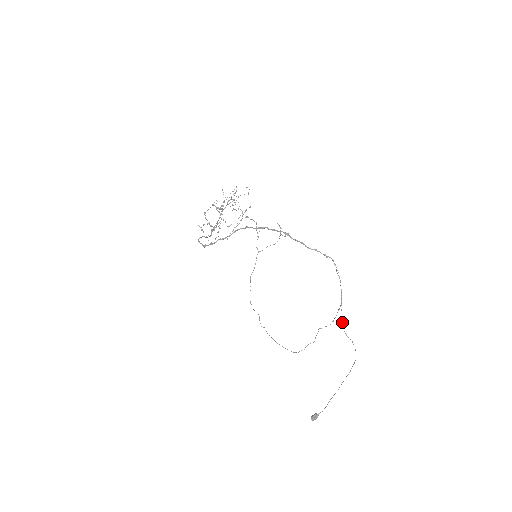
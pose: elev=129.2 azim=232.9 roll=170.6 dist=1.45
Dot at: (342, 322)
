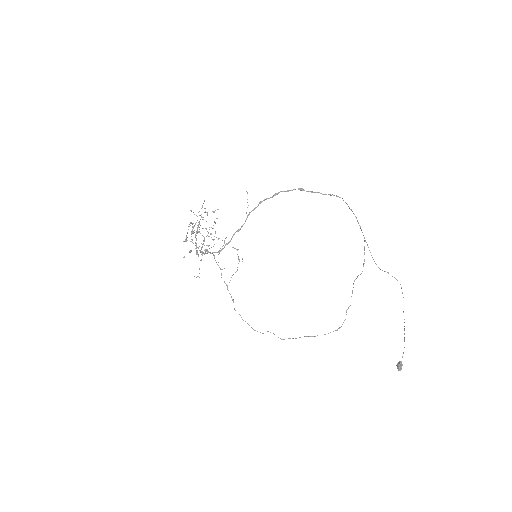
Dot at: occluded
